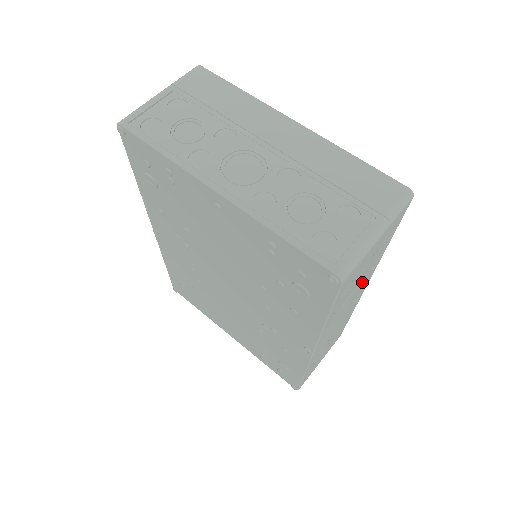
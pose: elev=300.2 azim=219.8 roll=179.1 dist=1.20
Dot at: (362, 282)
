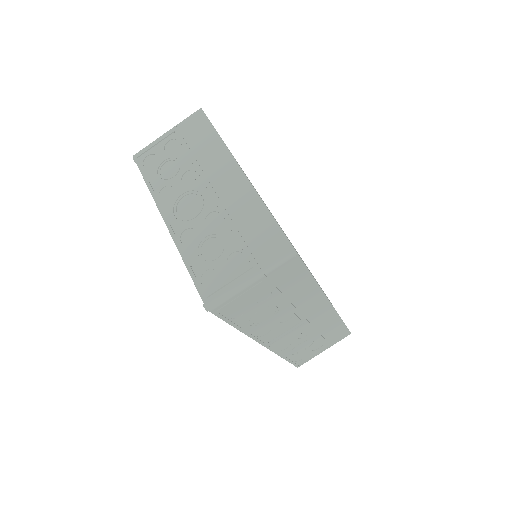
Dot at: (296, 304)
